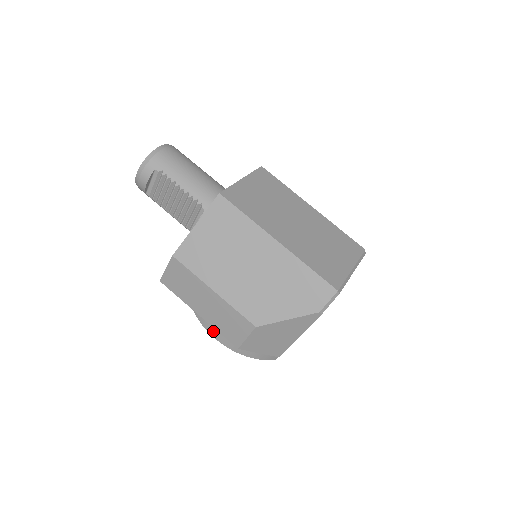
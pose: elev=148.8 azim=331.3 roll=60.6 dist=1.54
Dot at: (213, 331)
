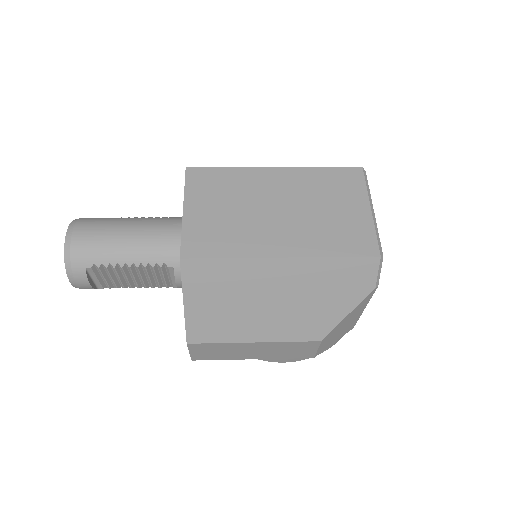
Dot at: (278, 360)
